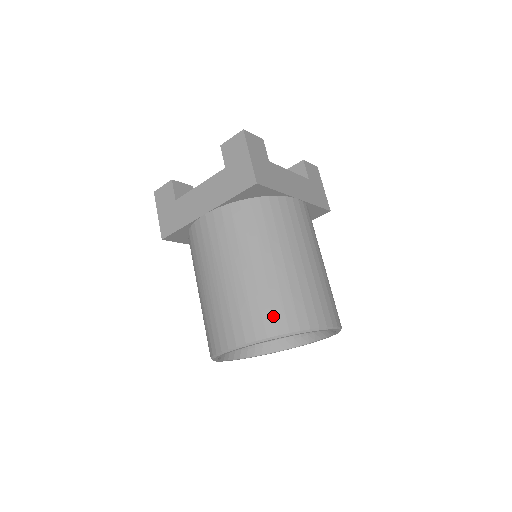
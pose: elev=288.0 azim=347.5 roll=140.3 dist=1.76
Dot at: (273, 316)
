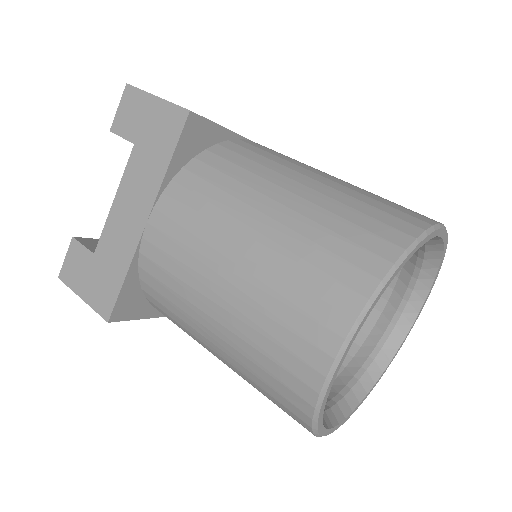
Dot at: (359, 247)
